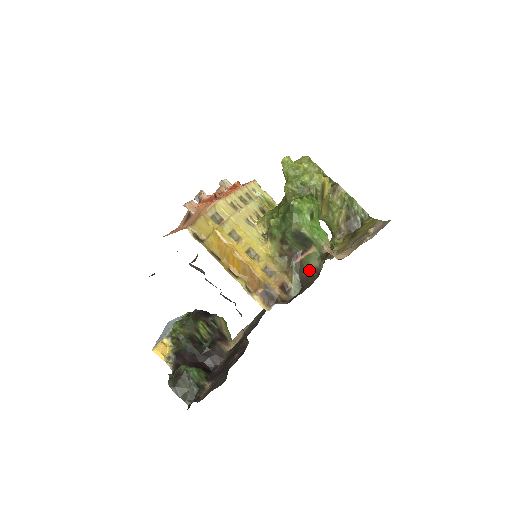
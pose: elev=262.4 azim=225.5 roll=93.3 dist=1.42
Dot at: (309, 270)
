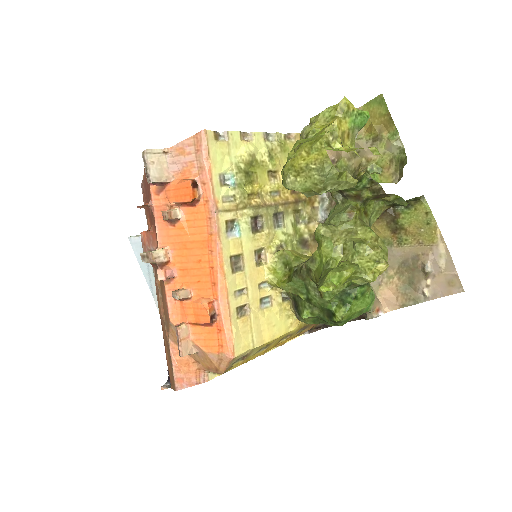
Dot at: occluded
